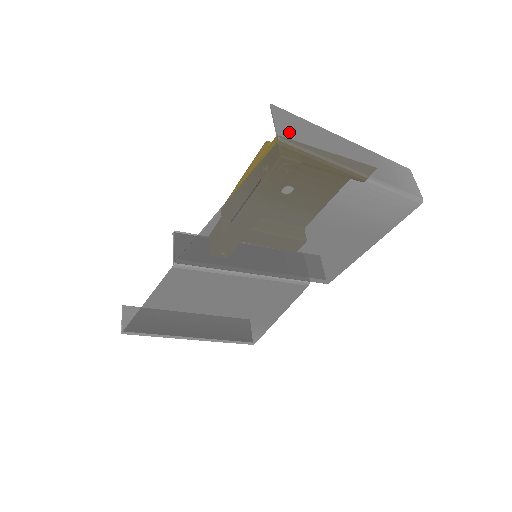
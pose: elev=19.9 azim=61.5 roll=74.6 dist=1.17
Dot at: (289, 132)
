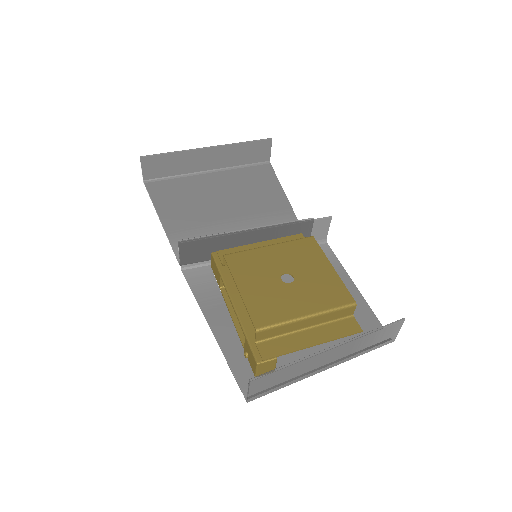
Dot at: (260, 392)
